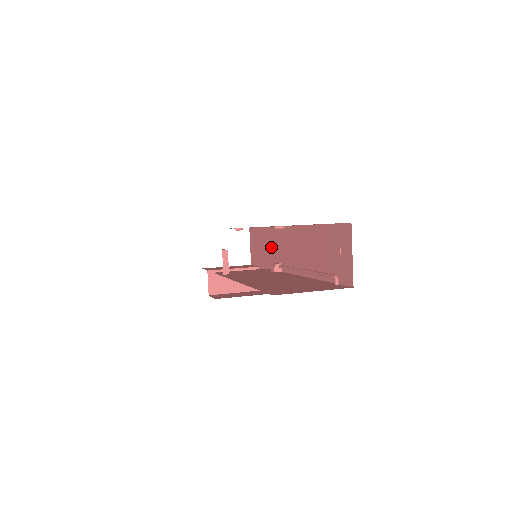
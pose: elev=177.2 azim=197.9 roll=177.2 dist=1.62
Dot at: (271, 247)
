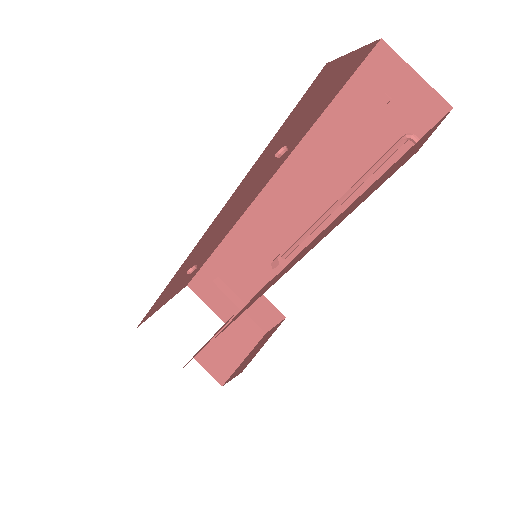
Dot at: (246, 258)
